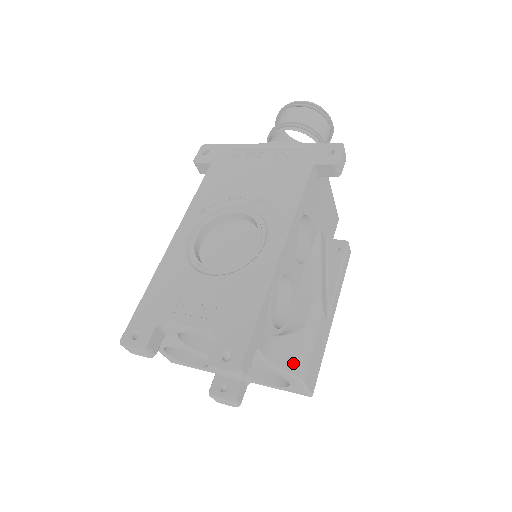
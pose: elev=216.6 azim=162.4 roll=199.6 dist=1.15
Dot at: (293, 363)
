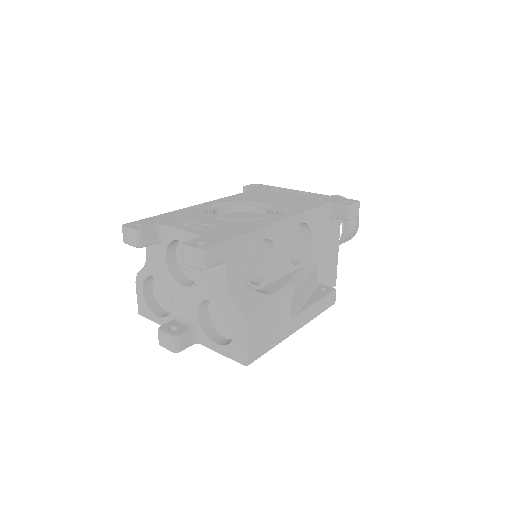
Dot at: (247, 307)
